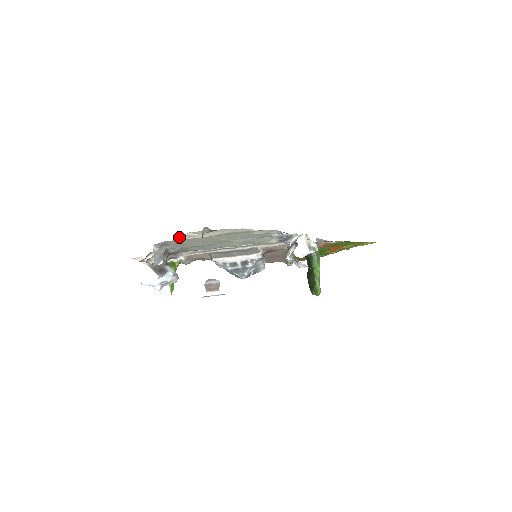
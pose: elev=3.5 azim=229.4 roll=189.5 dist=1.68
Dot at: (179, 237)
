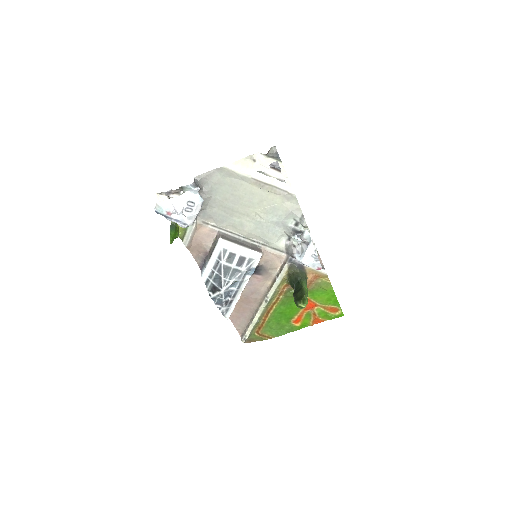
Dot at: (237, 161)
